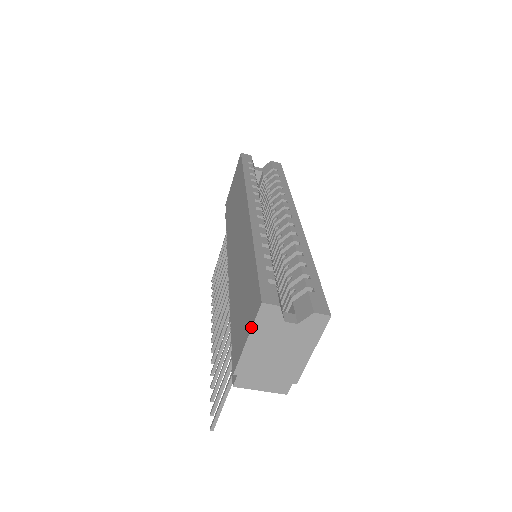
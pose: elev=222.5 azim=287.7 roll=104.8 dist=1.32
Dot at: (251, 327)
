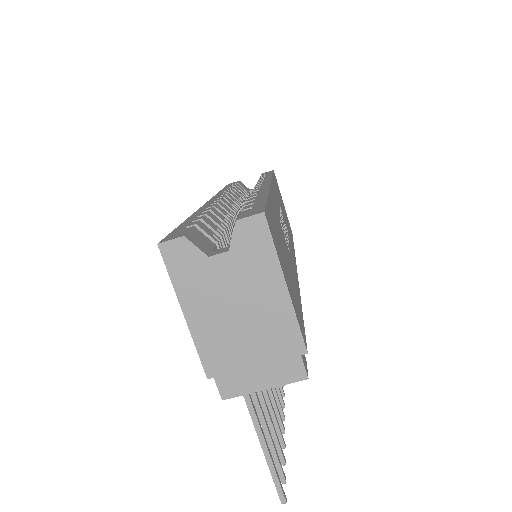
Dot at: (174, 290)
